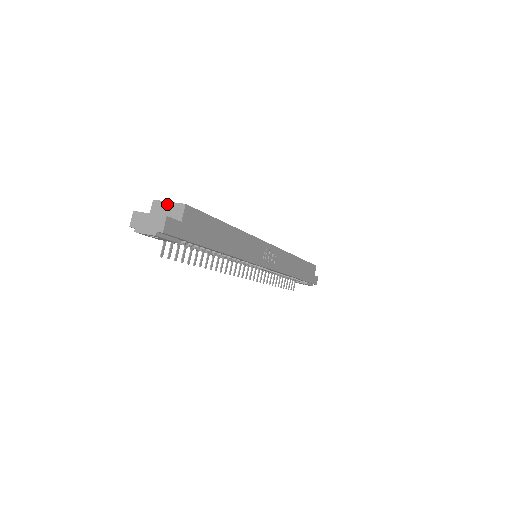
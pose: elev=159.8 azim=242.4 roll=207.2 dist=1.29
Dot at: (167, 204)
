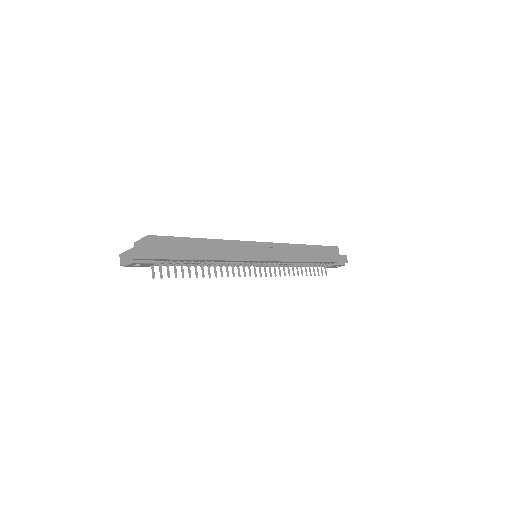
Dot at: (140, 241)
